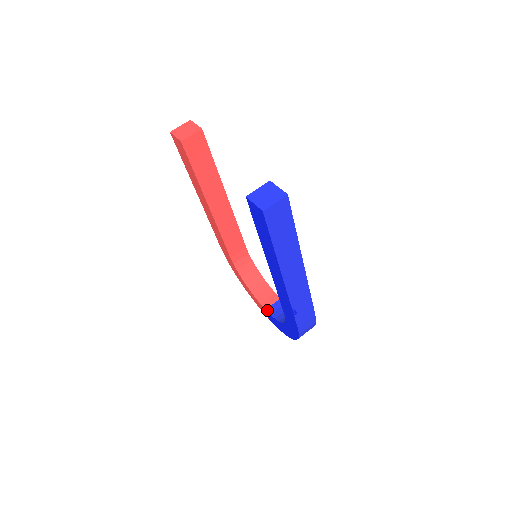
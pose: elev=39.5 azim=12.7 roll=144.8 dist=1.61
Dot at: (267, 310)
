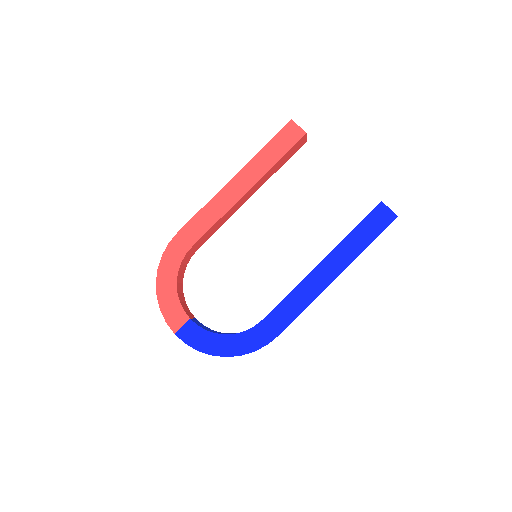
Dot at: (192, 320)
